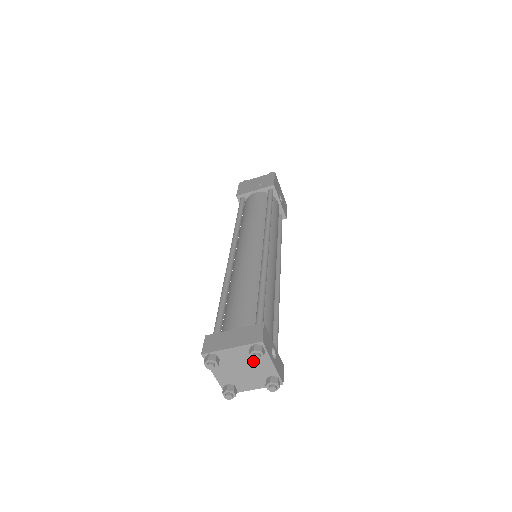
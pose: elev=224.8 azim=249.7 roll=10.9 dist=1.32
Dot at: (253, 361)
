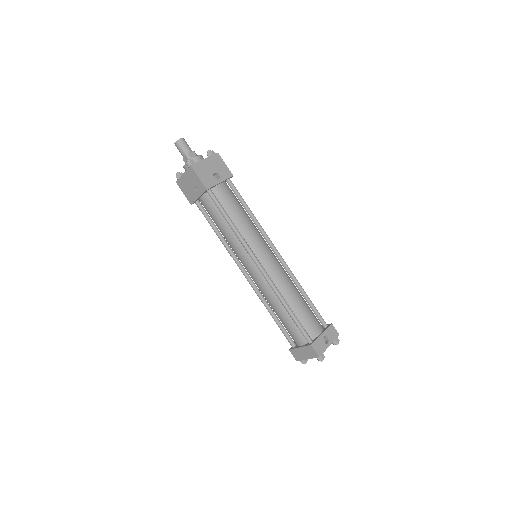
Dot at: occluded
